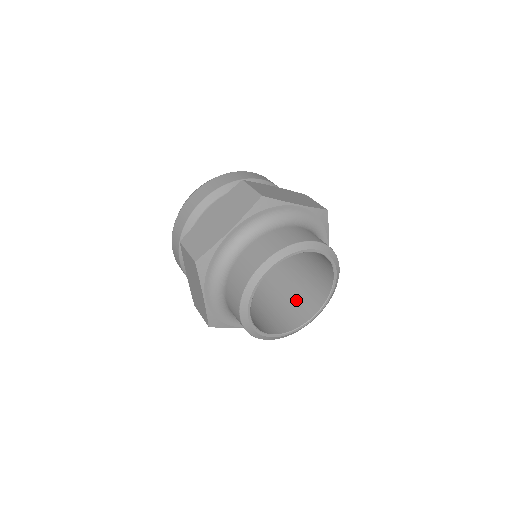
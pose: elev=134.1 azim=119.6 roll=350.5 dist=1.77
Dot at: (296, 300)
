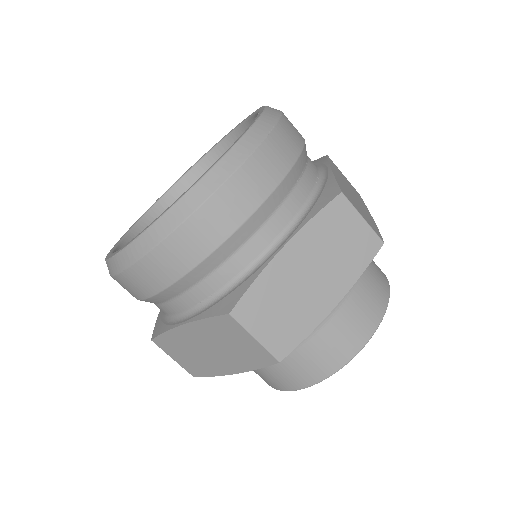
Dot at: occluded
